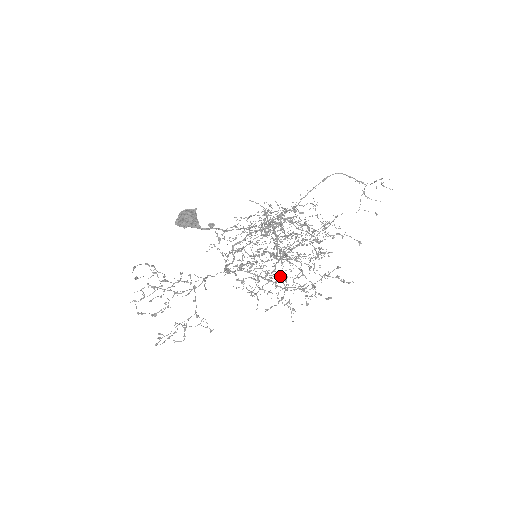
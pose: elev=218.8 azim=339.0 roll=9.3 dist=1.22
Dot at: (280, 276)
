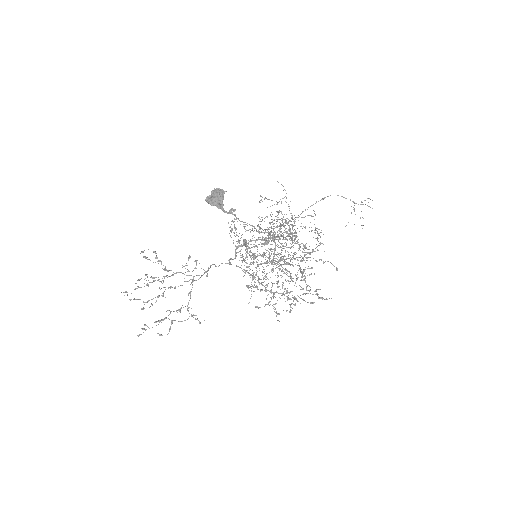
Dot at: occluded
